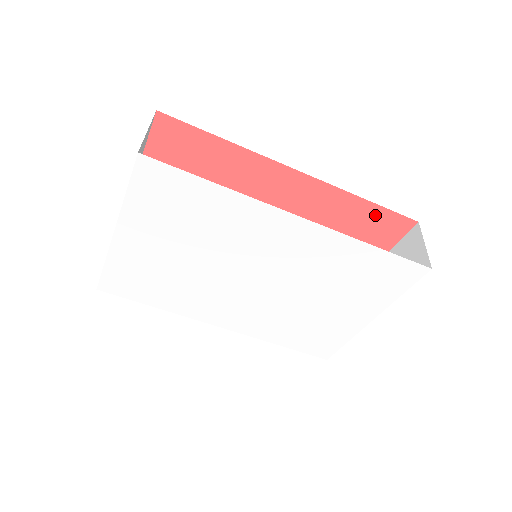
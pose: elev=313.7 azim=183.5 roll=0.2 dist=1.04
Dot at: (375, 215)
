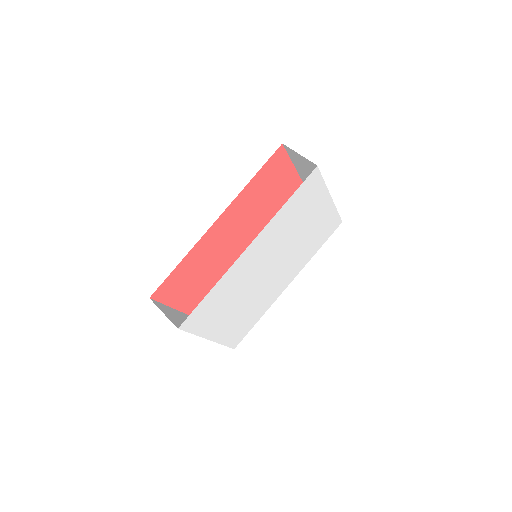
Dot at: (264, 172)
